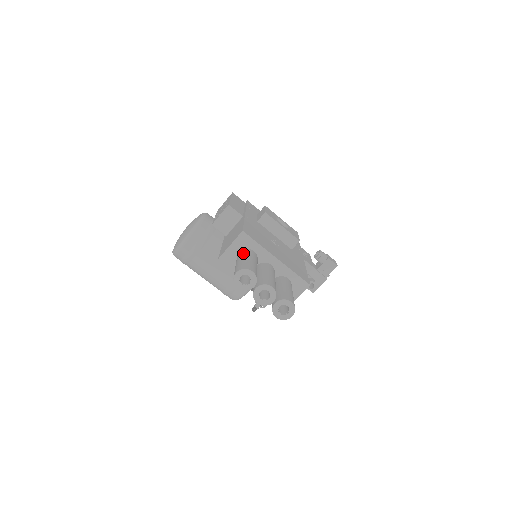
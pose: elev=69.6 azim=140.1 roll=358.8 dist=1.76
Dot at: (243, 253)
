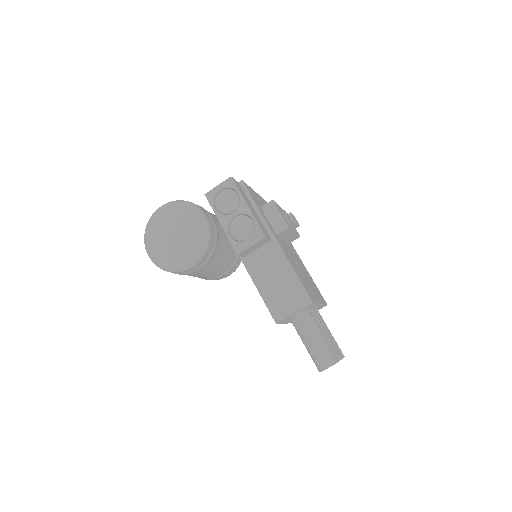
Dot at: (309, 323)
